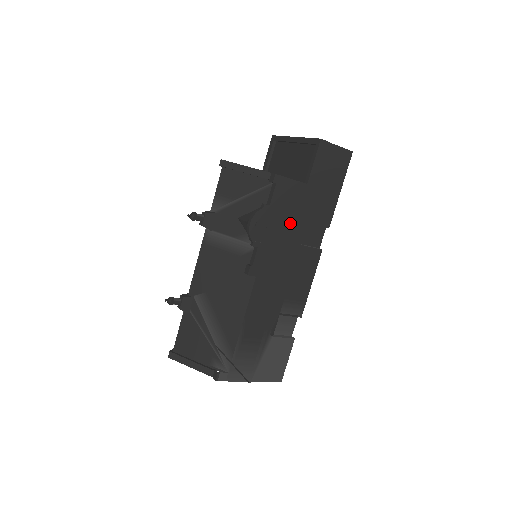
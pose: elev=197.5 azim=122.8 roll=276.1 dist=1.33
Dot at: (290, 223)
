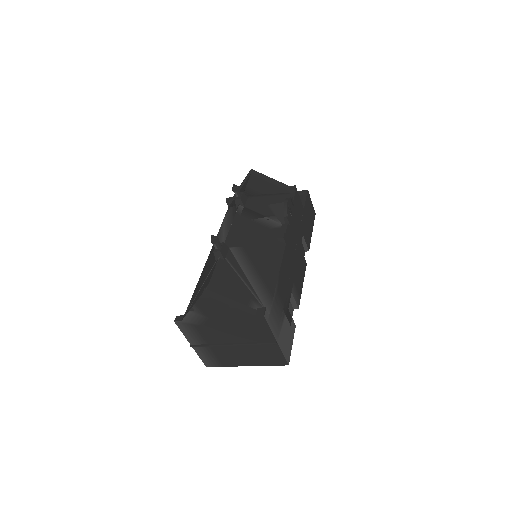
Dot at: (298, 225)
